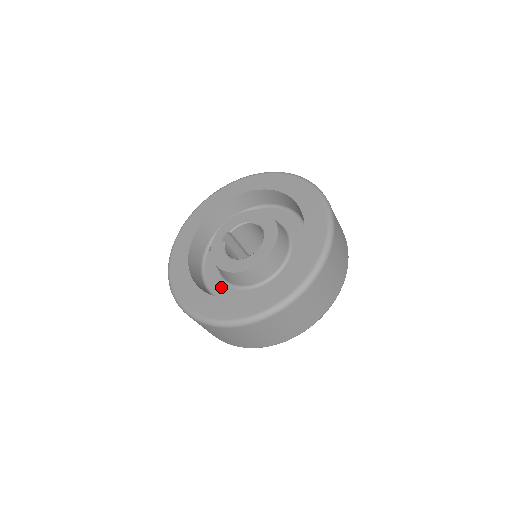
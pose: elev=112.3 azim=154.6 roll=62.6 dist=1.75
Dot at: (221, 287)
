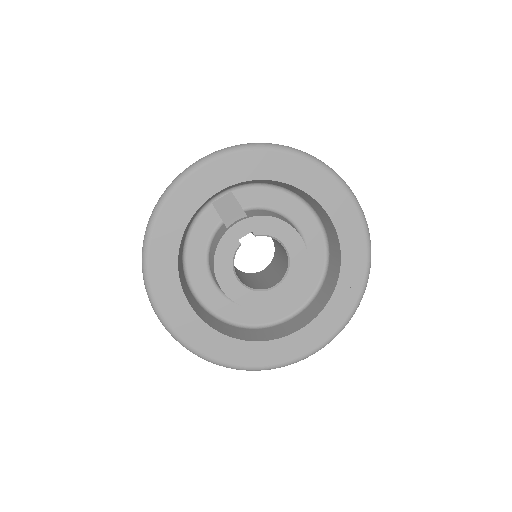
Dot at: (199, 269)
